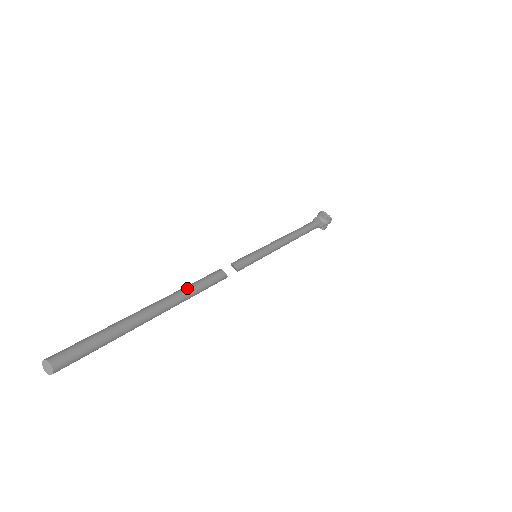
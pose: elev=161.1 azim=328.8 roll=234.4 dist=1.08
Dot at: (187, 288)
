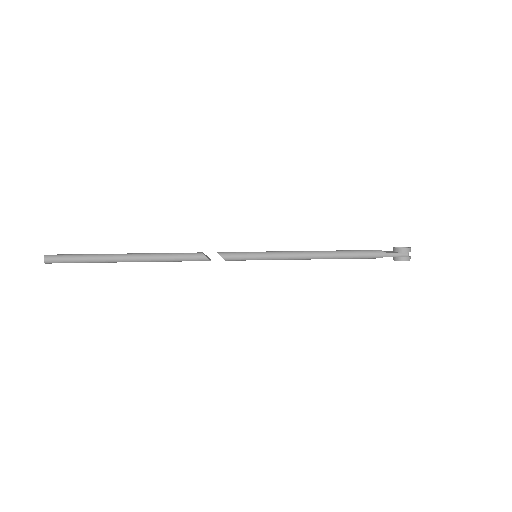
Dot at: (159, 253)
